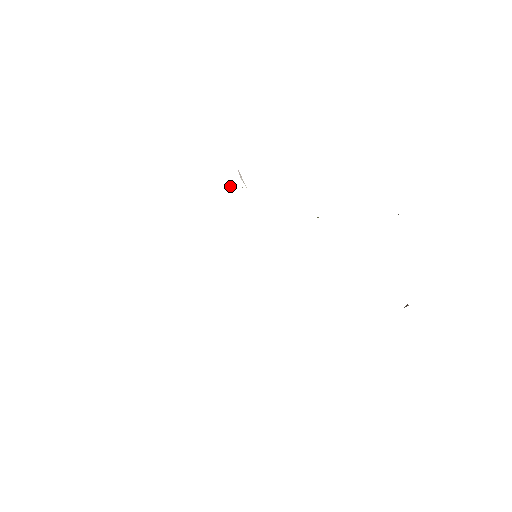
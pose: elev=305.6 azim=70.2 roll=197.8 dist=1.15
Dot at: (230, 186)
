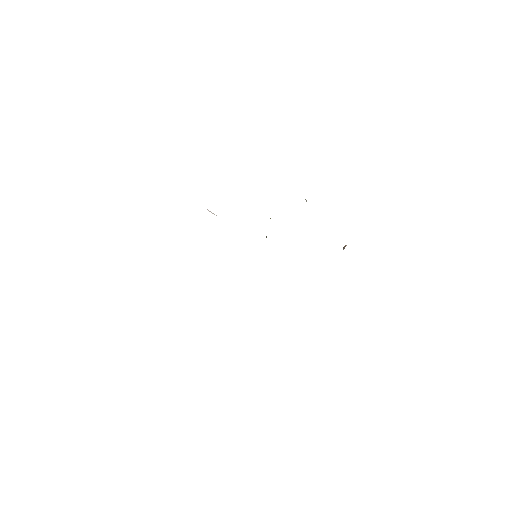
Dot at: occluded
